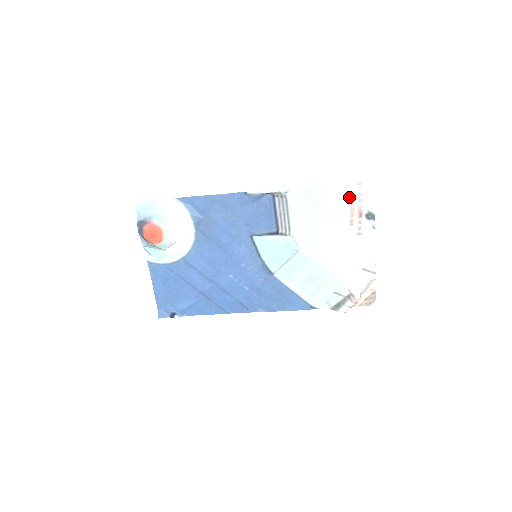
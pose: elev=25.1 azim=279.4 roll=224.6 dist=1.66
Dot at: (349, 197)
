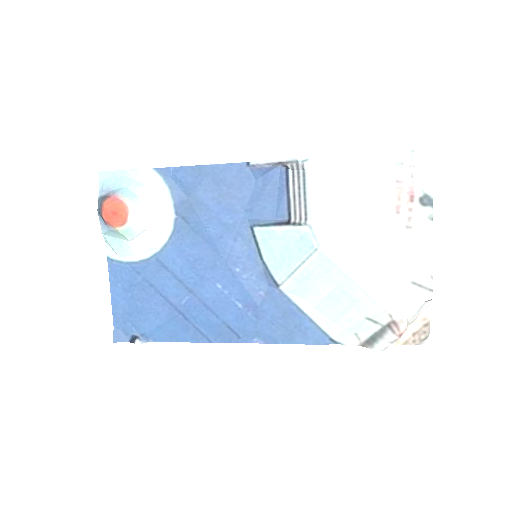
Dot at: (395, 171)
